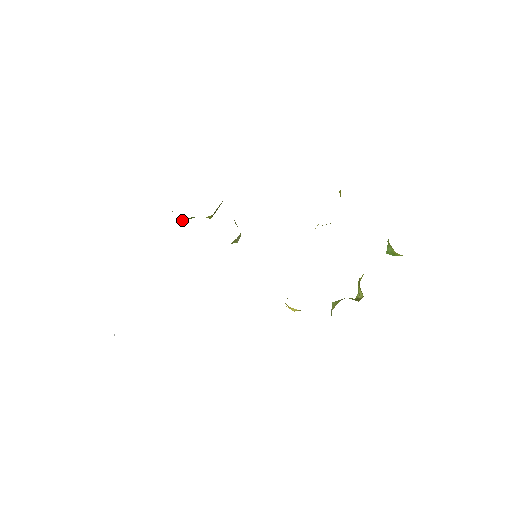
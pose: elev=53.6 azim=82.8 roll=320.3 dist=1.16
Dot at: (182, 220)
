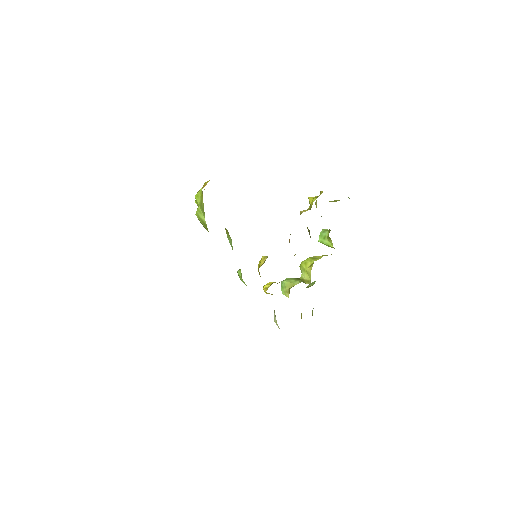
Dot at: occluded
